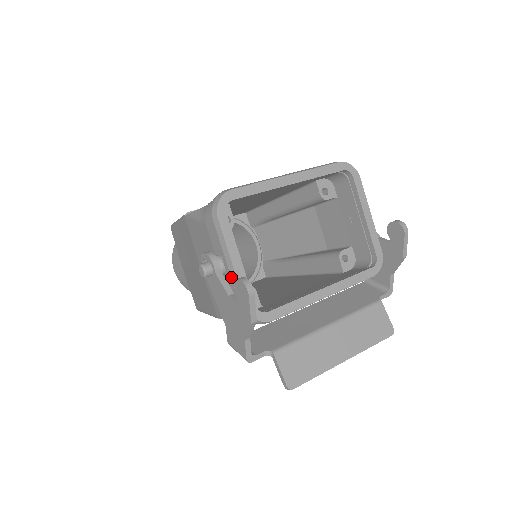
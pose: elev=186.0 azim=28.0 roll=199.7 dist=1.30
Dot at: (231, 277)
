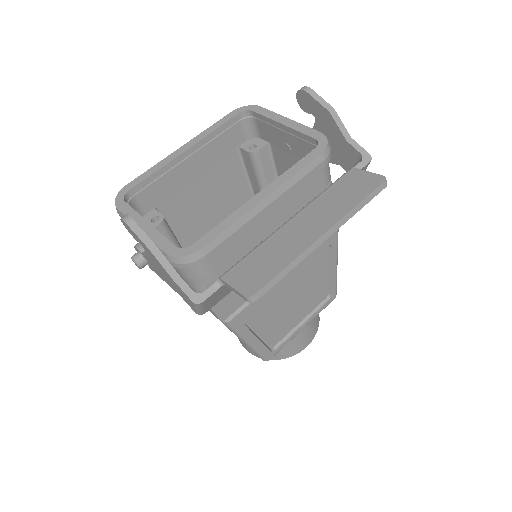
Dot at: occluded
